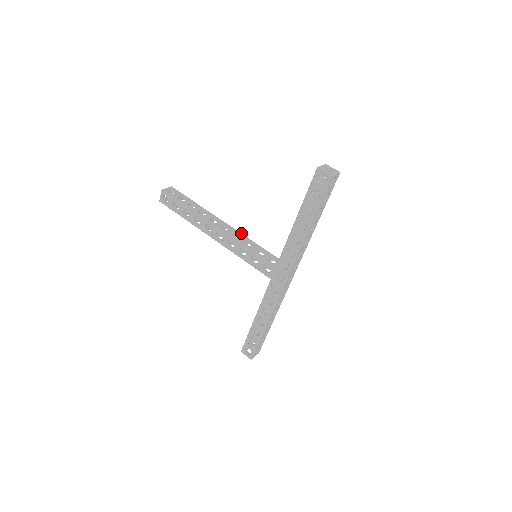
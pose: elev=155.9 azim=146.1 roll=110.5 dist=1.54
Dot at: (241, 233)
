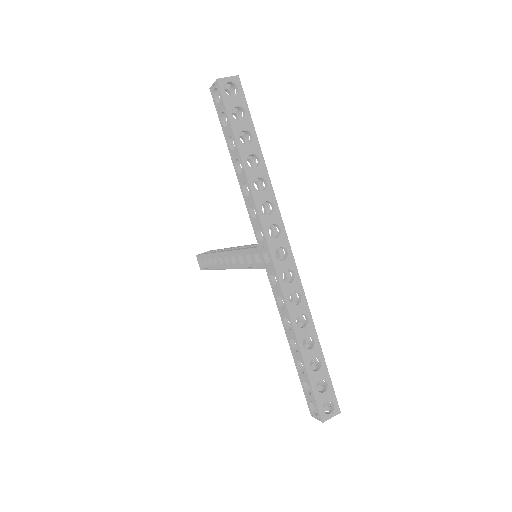
Dot at: occluded
